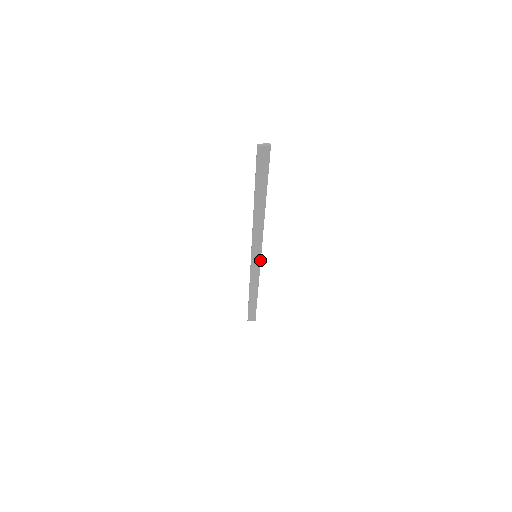
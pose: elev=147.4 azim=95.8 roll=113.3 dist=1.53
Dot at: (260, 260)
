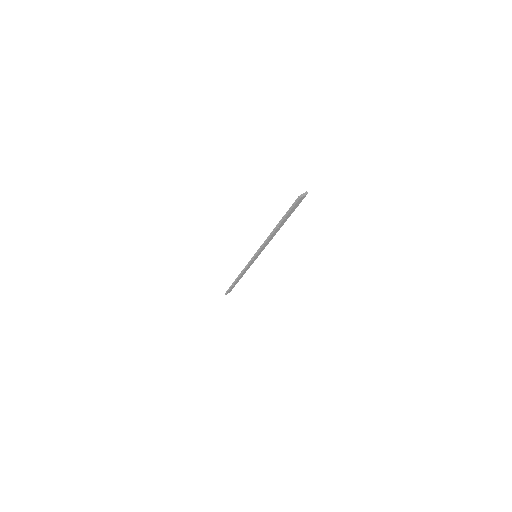
Dot at: (257, 257)
